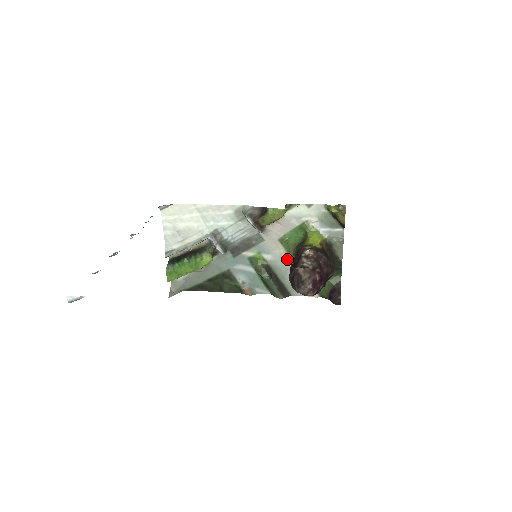
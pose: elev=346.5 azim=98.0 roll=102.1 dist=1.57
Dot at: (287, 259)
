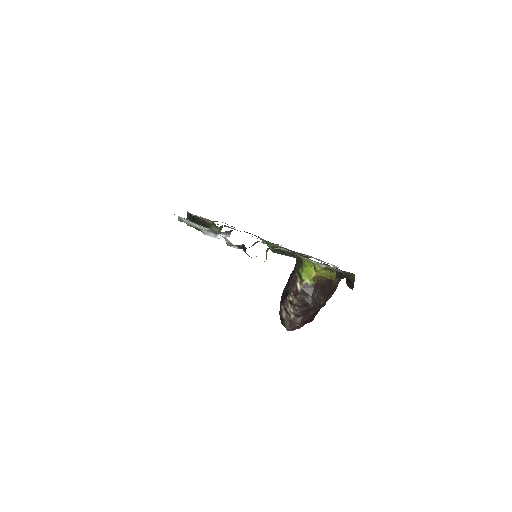
Dot at: occluded
